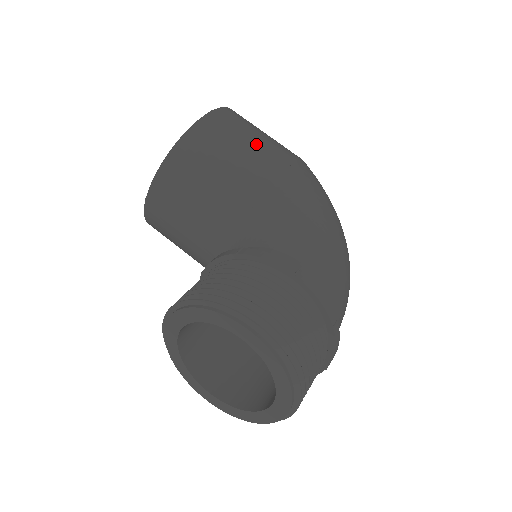
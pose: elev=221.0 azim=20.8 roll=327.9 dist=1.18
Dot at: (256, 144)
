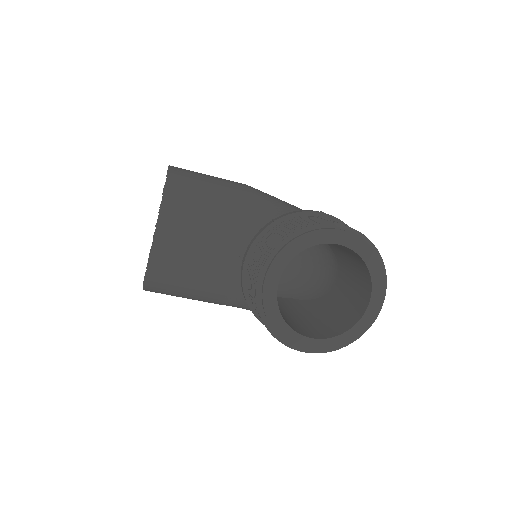
Dot at: (216, 177)
